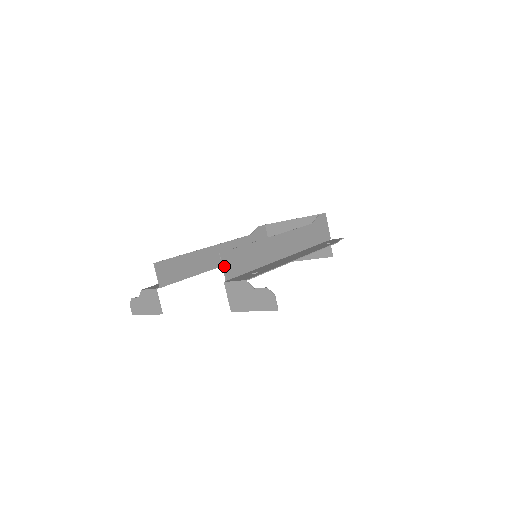
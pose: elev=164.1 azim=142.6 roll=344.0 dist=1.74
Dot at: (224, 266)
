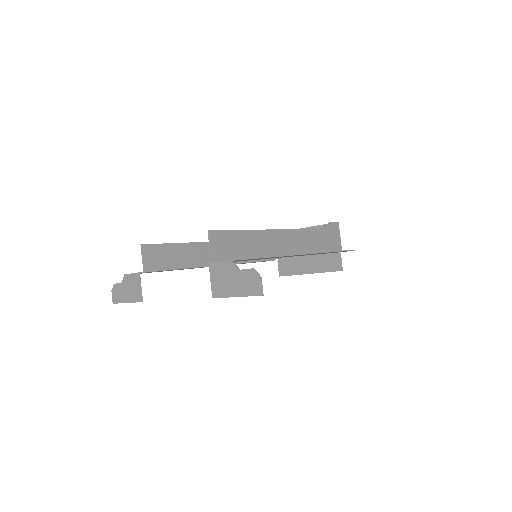
Dot at: (211, 246)
